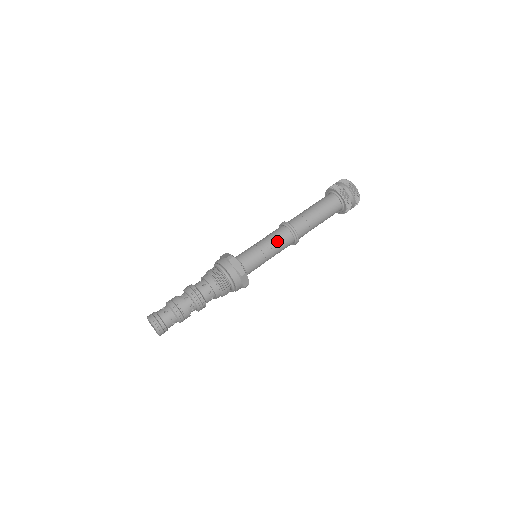
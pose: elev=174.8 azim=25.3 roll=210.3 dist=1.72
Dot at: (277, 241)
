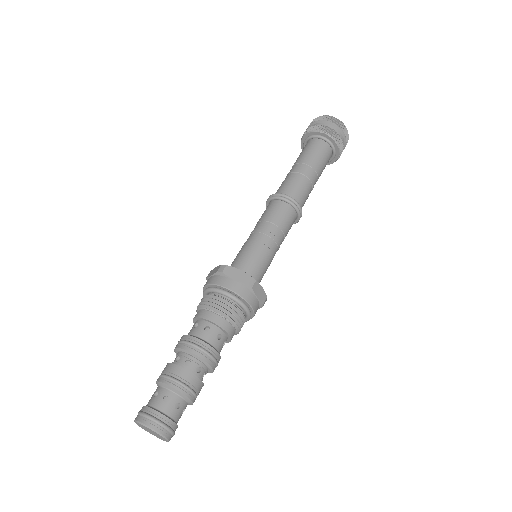
Dot at: (286, 232)
